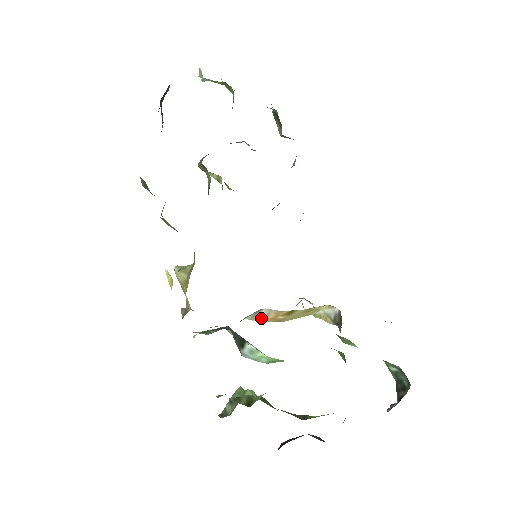
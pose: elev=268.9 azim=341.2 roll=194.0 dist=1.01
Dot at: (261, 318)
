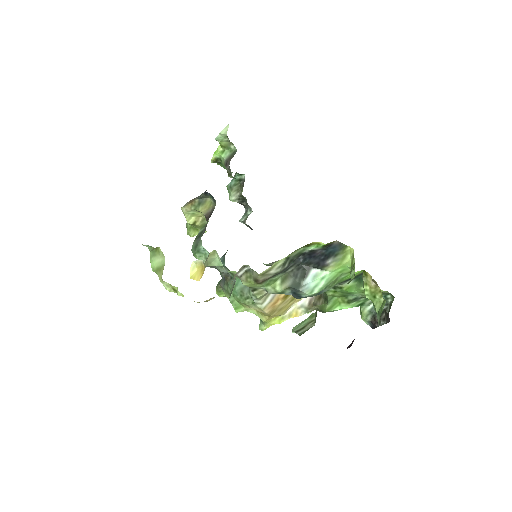
Dot at: (268, 301)
